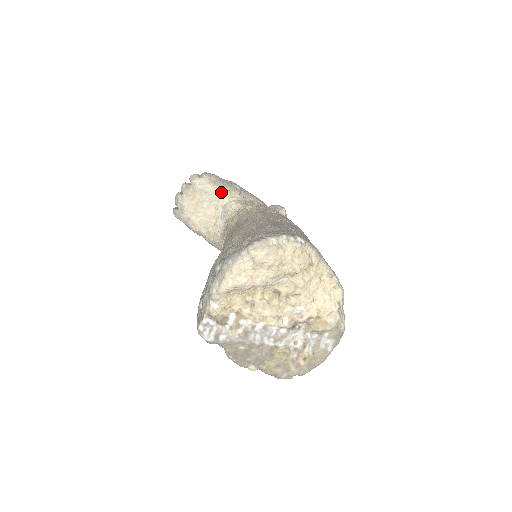
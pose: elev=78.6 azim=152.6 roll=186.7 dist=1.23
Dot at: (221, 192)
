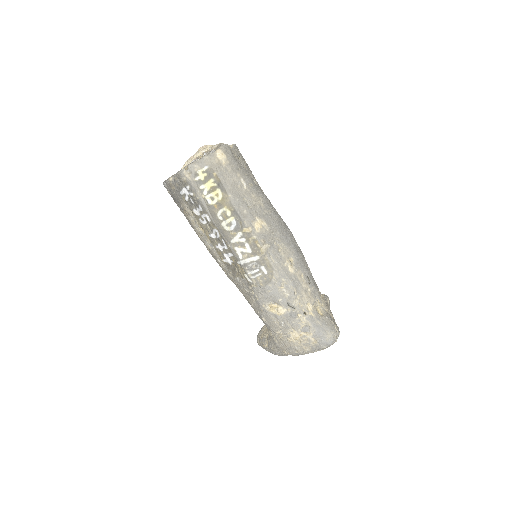
Dot at: occluded
